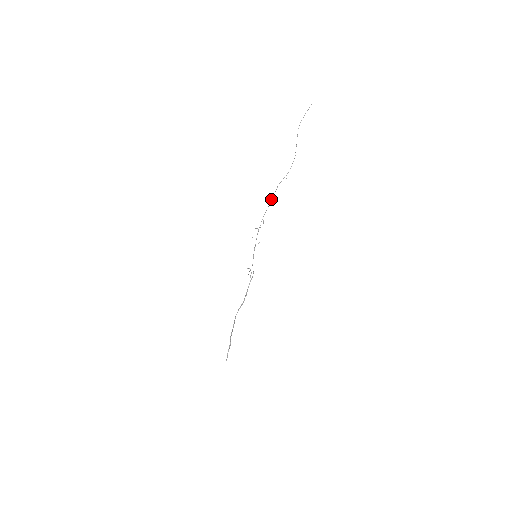
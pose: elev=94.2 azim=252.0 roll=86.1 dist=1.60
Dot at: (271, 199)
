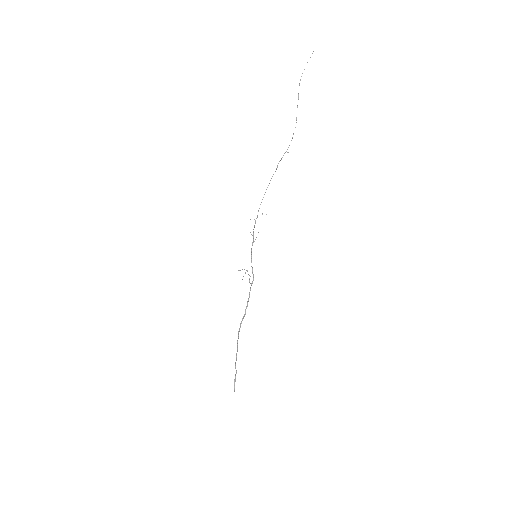
Dot at: occluded
